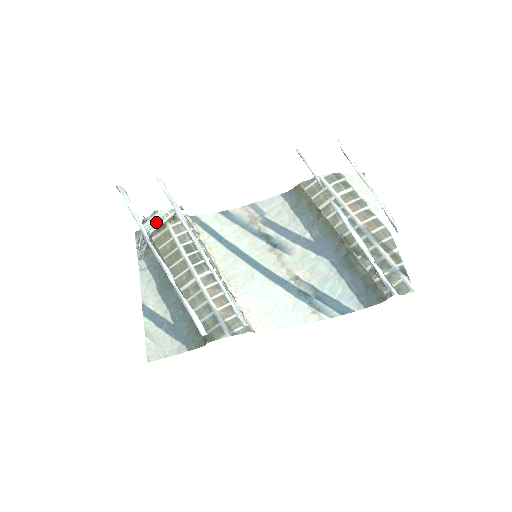
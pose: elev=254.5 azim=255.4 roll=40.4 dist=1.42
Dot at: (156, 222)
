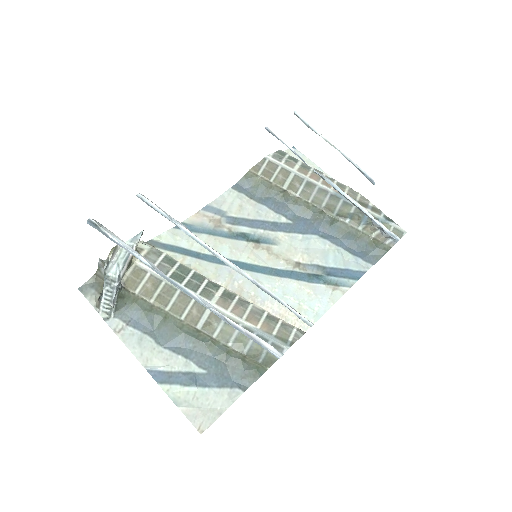
Dot at: (122, 260)
